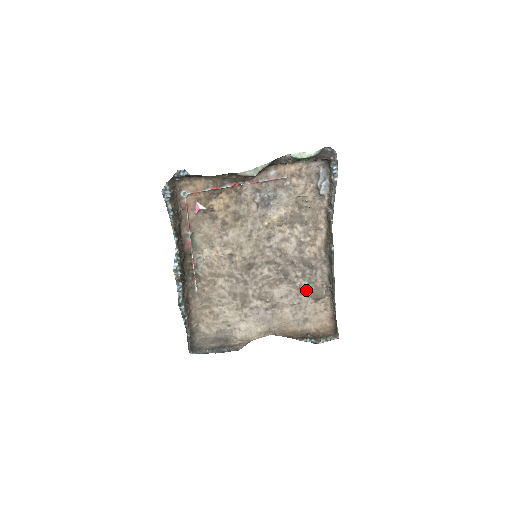
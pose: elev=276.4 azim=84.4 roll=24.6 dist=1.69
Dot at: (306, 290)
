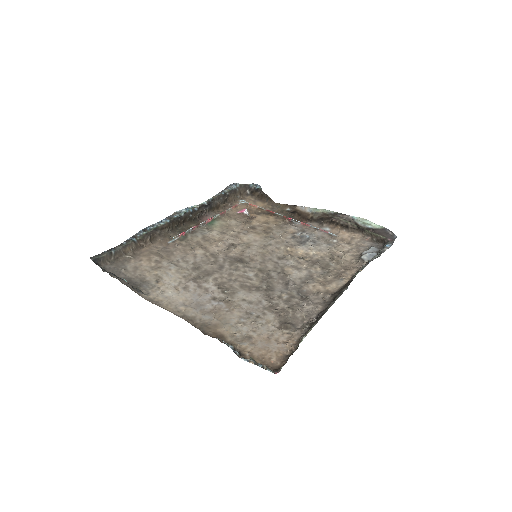
Dot at: (279, 311)
